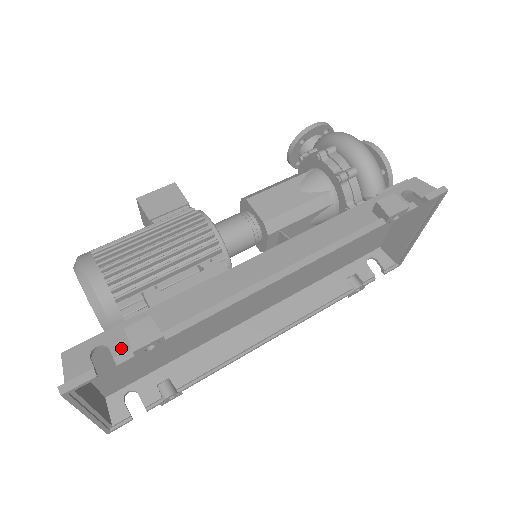
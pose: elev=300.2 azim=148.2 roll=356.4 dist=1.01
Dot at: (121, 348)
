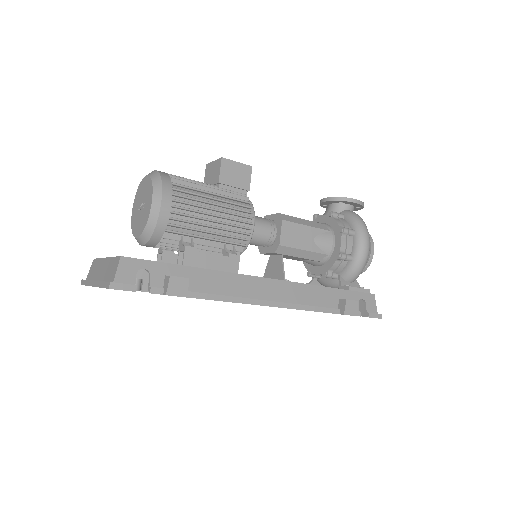
Dot at: (157, 281)
